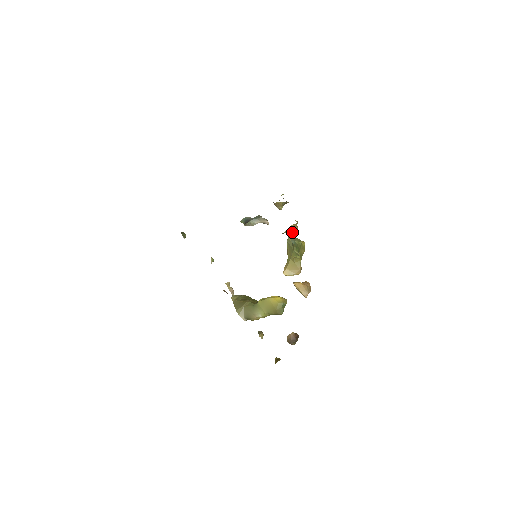
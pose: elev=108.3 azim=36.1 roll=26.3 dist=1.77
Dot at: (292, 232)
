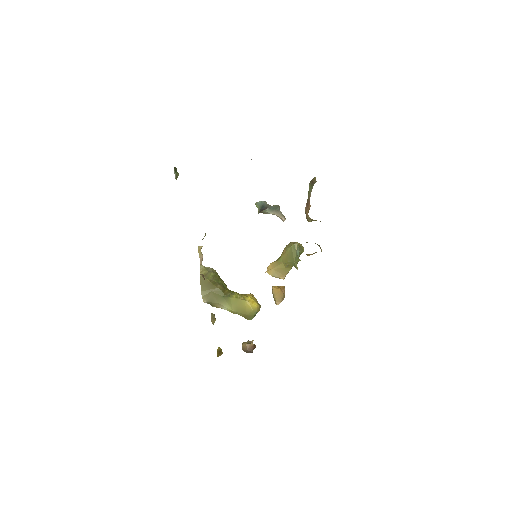
Dot at: (309, 255)
